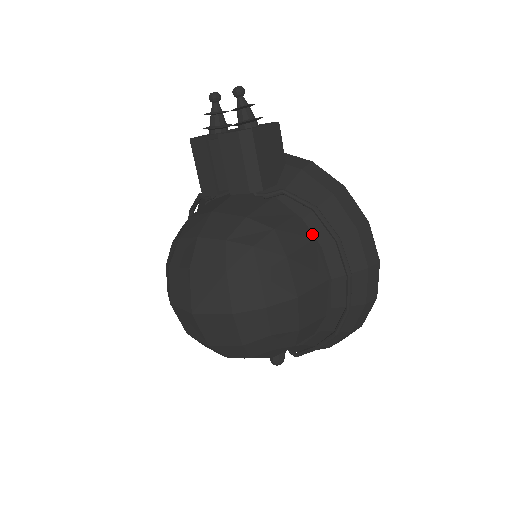
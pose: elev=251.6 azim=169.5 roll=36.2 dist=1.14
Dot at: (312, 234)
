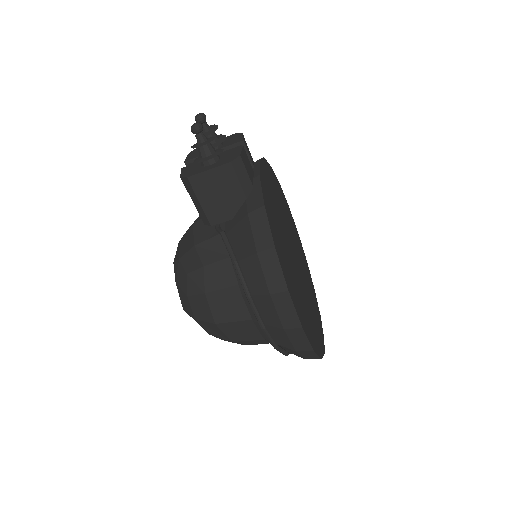
Dot at: (237, 280)
